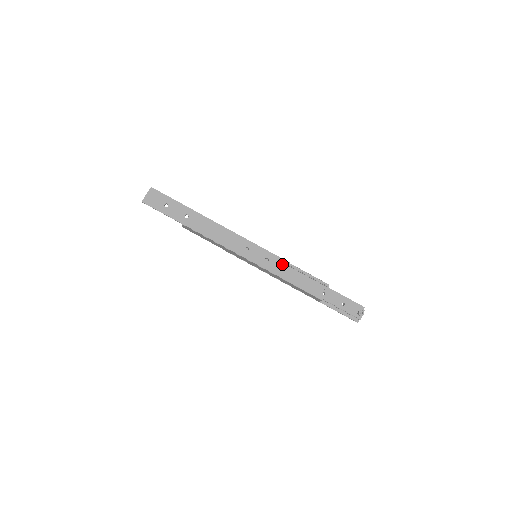
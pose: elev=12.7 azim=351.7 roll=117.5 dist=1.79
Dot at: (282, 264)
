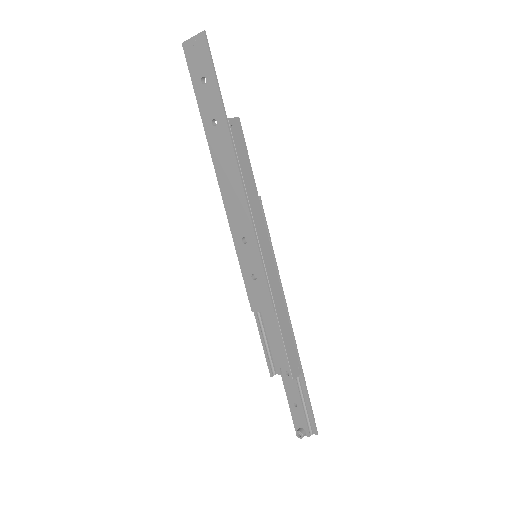
Dot at: (265, 301)
